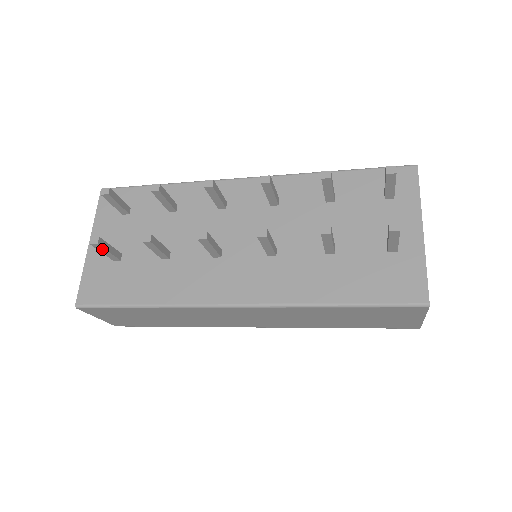
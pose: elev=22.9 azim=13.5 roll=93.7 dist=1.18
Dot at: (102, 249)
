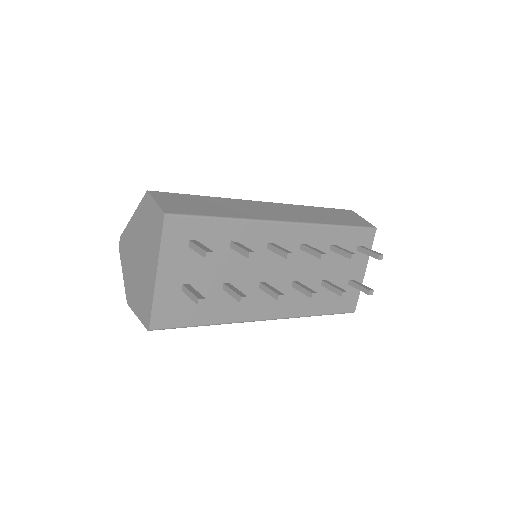
Dot at: occluded
